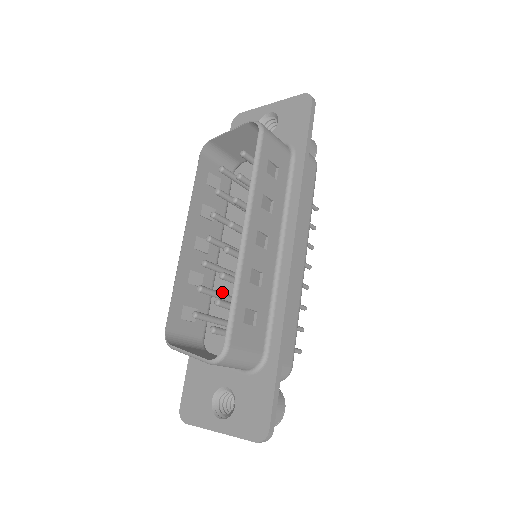
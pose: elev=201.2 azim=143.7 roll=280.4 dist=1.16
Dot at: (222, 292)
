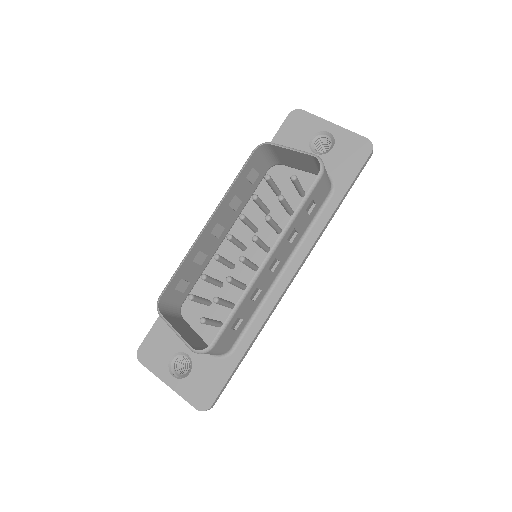
Dot at: (214, 272)
